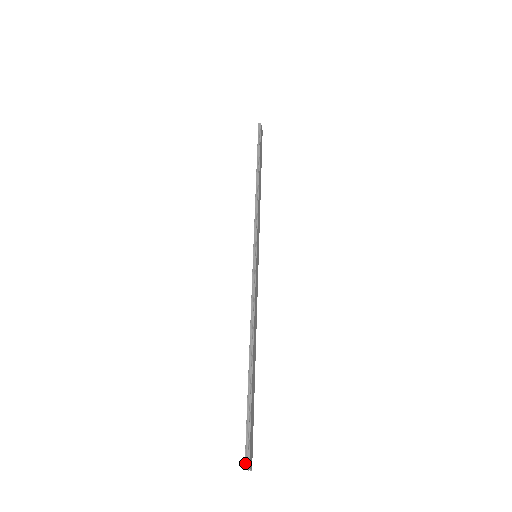
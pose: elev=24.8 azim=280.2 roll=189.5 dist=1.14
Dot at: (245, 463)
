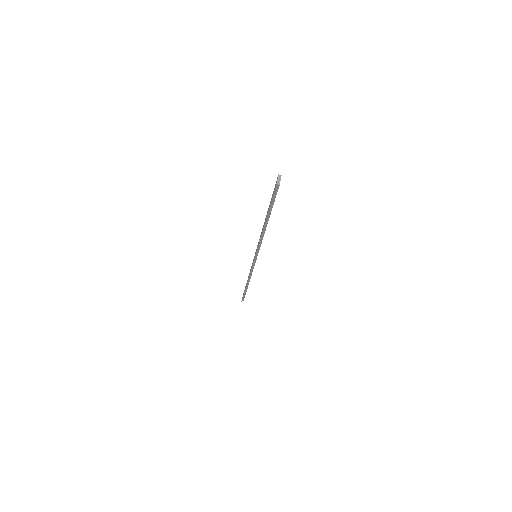
Dot at: (278, 176)
